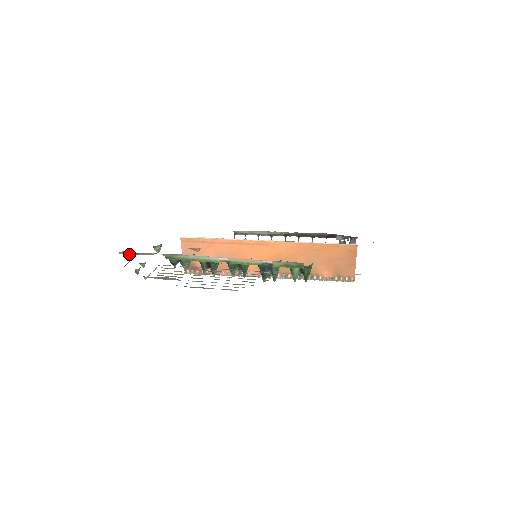
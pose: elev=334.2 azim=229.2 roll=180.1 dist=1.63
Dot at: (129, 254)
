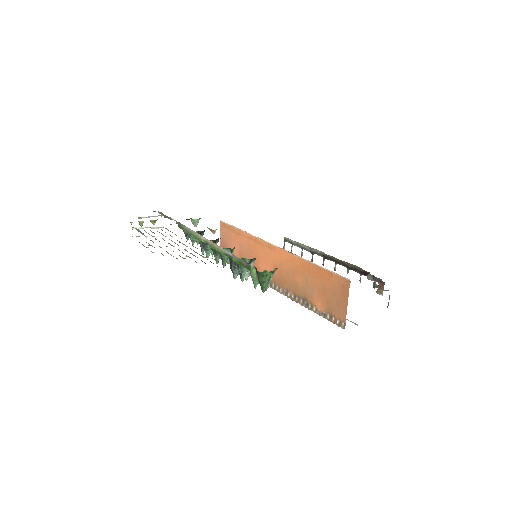
Dot at: occluded
